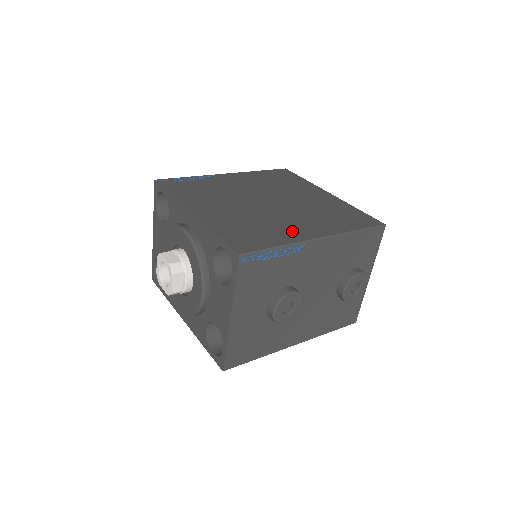
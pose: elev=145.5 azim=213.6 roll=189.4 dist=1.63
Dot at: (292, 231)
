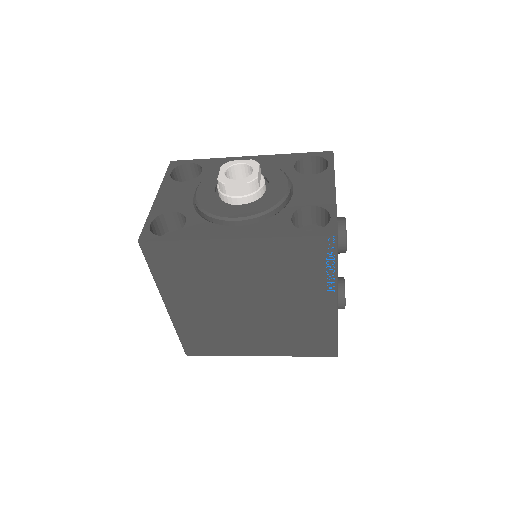
Dot at: occluded
